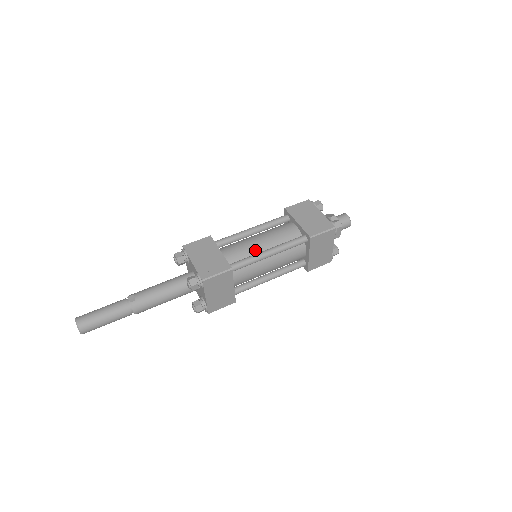
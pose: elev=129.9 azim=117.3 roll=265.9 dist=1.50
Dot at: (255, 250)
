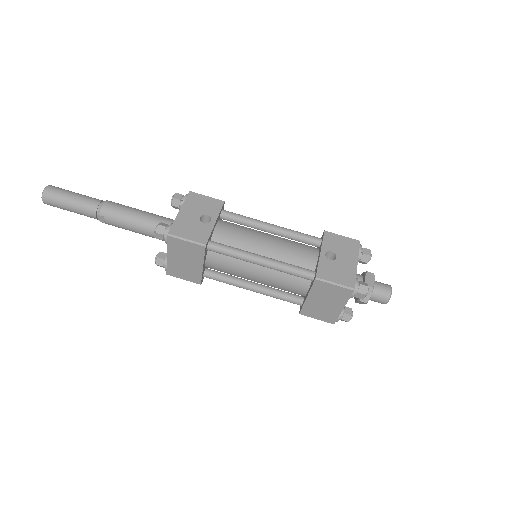
Dot at: occluded
